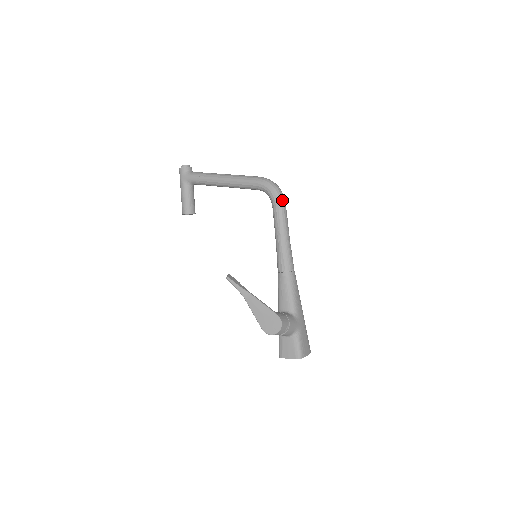
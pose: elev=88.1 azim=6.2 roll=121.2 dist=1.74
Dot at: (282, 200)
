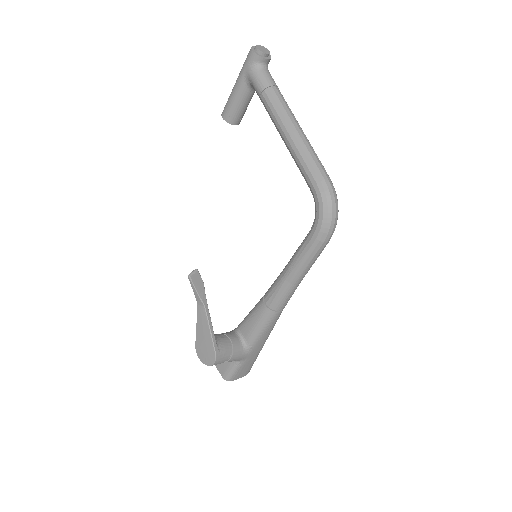
Dot at: (325, 238)
